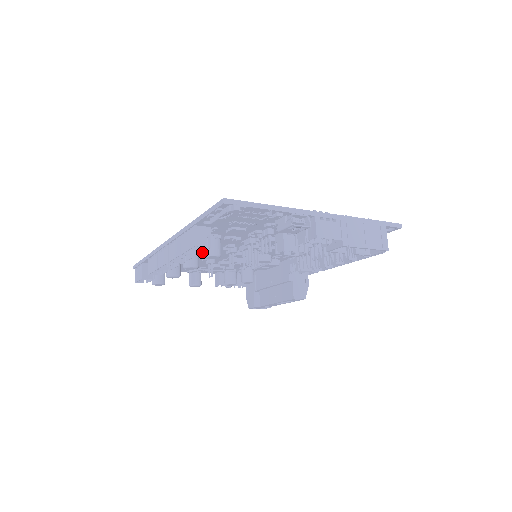
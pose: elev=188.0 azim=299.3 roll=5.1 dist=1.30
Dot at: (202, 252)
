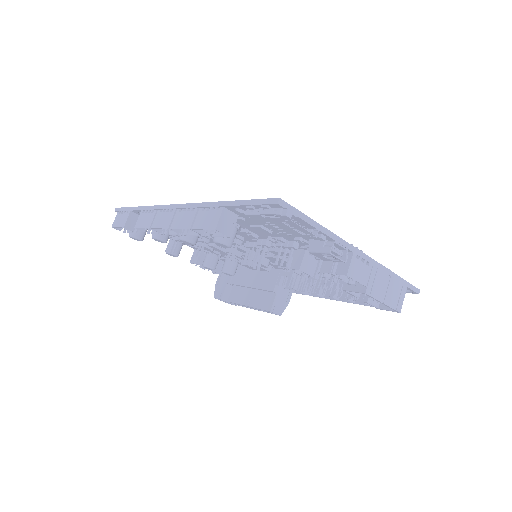
Dot at: (216, 236)
